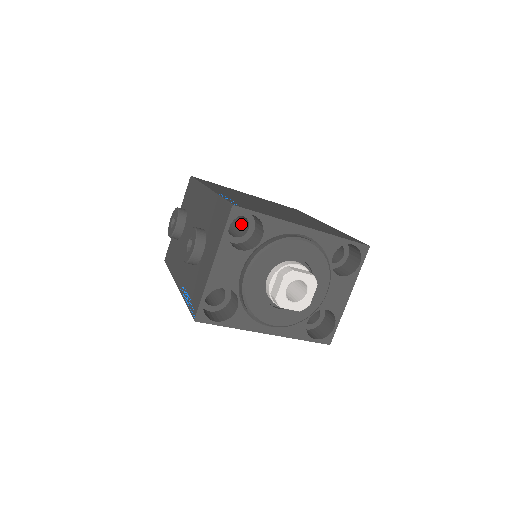
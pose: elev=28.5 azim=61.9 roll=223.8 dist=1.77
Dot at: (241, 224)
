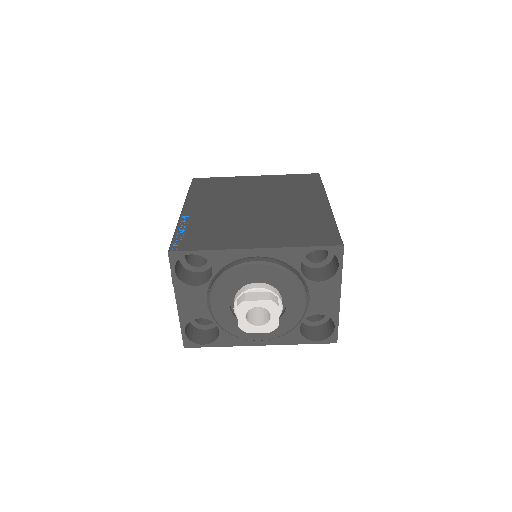
Dot at: occluded
